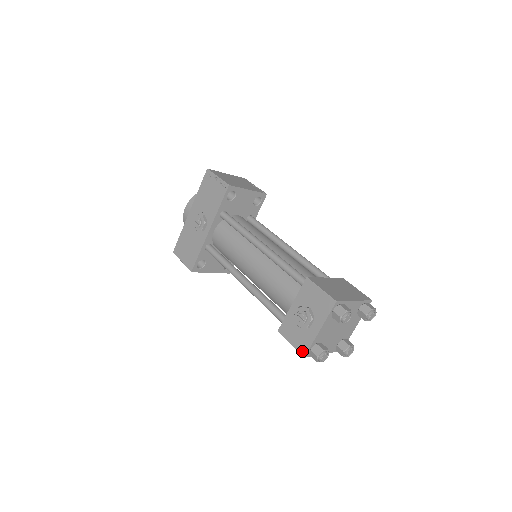
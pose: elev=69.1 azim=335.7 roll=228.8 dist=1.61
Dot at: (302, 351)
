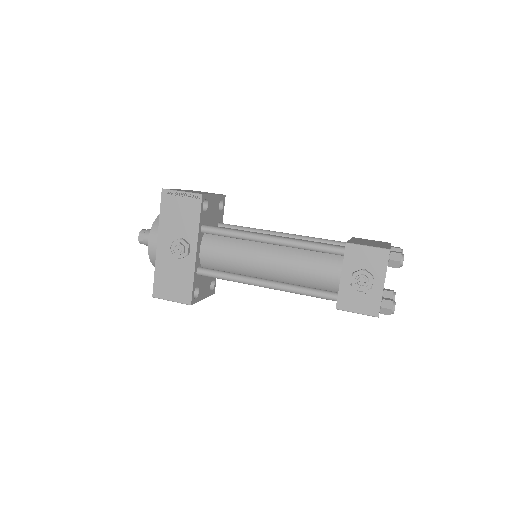
Dot at: (373, 313)
